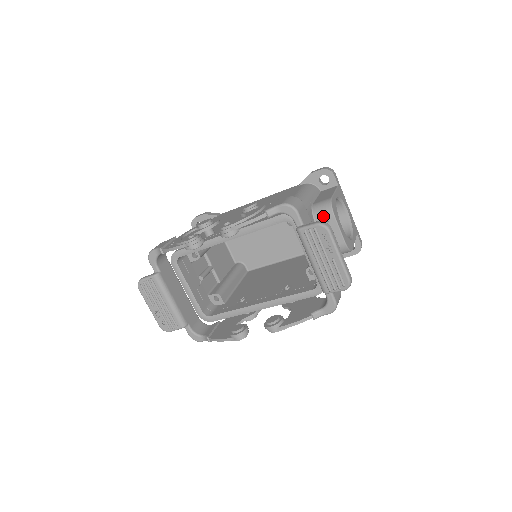
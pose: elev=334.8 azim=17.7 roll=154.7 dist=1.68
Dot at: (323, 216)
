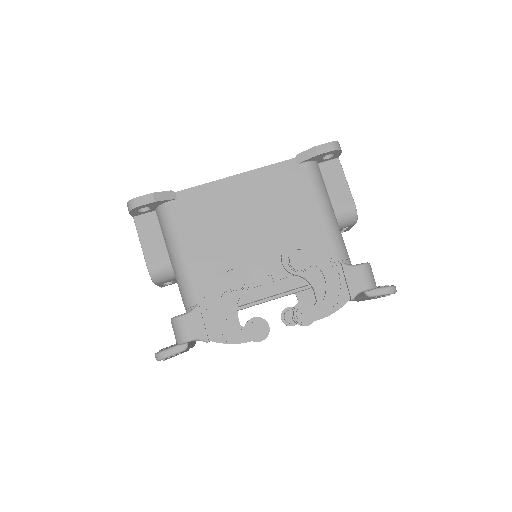
Dot at: (346, 226)
